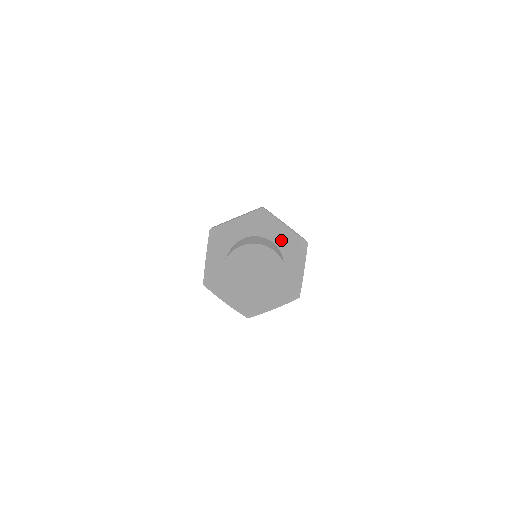
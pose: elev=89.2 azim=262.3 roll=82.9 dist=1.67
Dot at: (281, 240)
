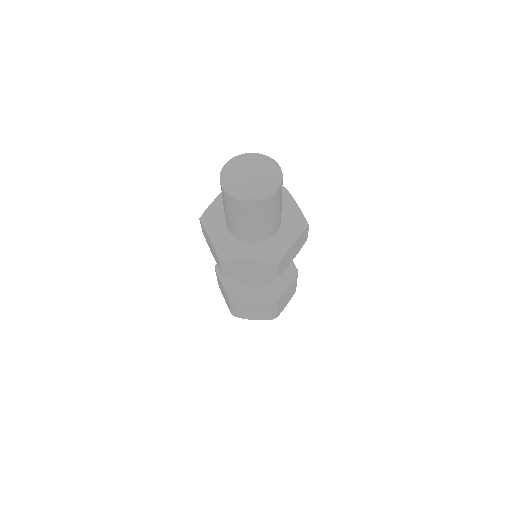
Dot at: occluded
